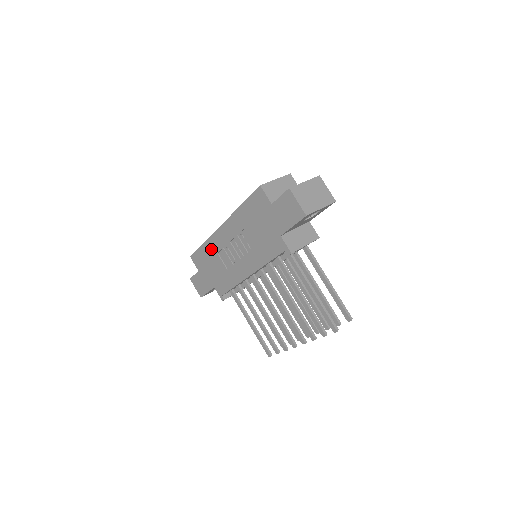
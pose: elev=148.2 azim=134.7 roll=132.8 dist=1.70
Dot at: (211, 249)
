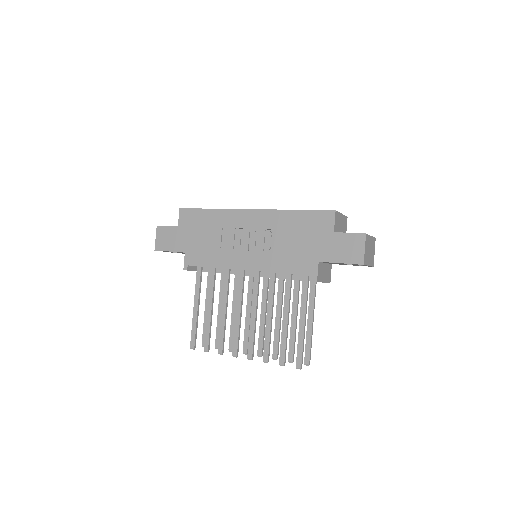
Dot at: (218, 219)
